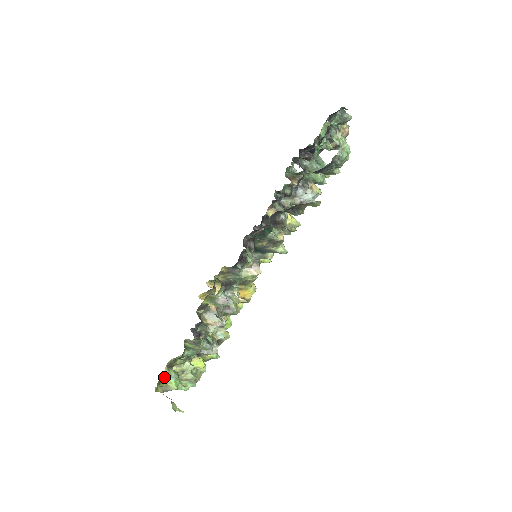
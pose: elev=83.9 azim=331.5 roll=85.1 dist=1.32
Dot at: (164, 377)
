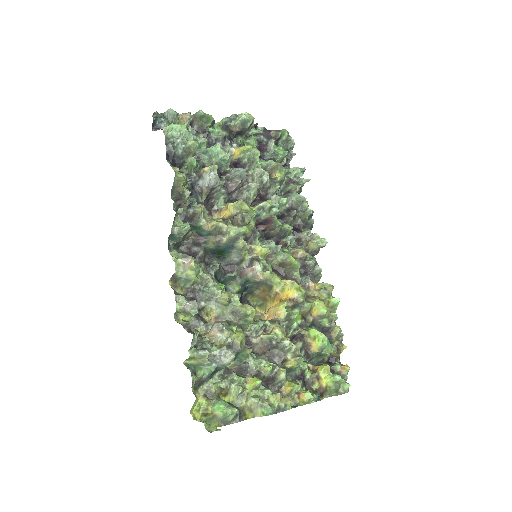
Dot at: (206, 407)
